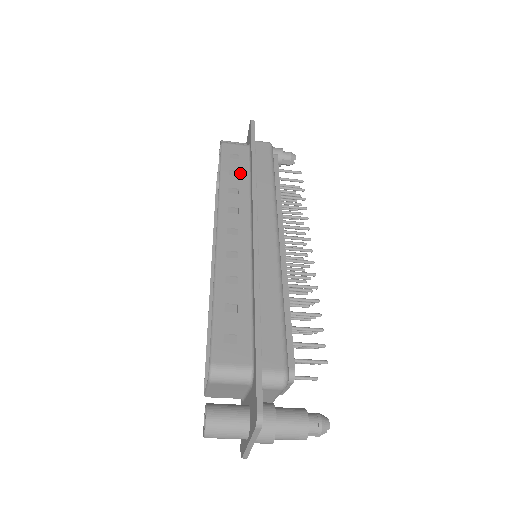
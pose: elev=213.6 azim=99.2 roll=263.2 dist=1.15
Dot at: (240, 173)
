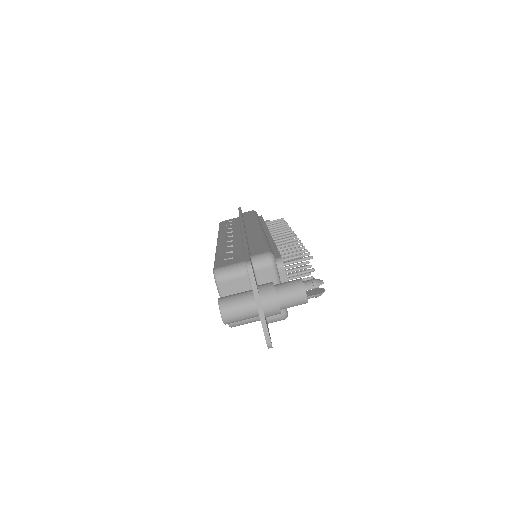
Dot at: (233, 224)
